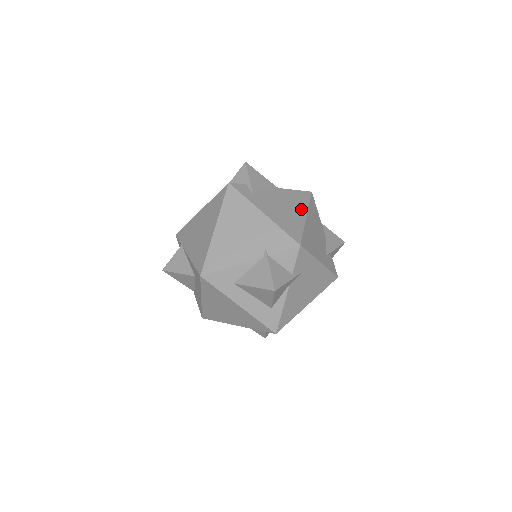
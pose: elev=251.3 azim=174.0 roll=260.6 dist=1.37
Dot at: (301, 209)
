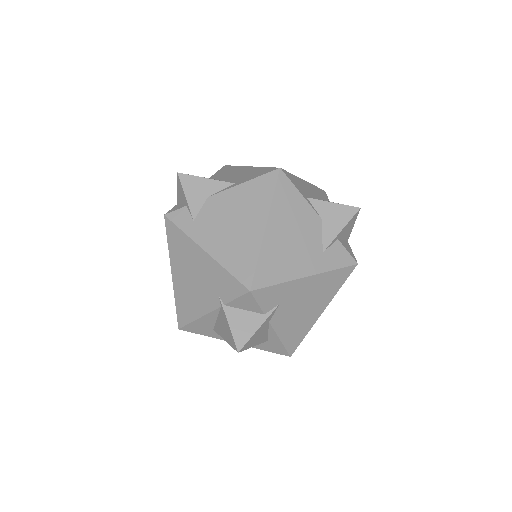
Dot at: (259, 216)
